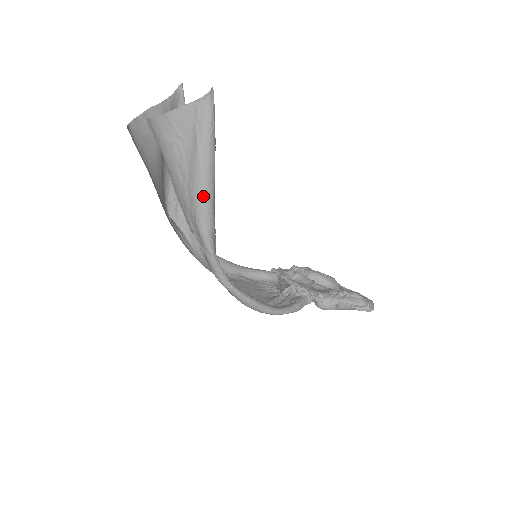
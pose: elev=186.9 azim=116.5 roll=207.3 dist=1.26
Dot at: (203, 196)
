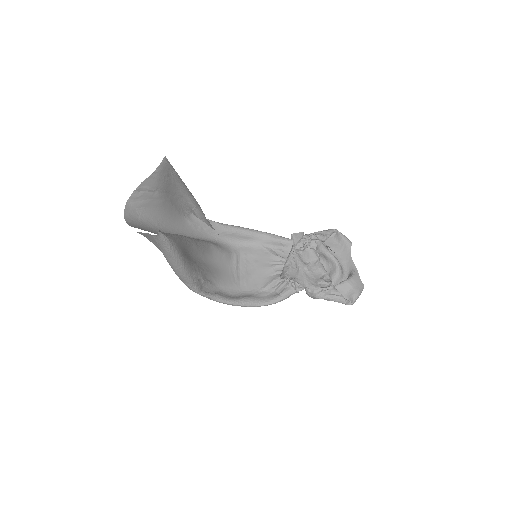
Dot at: (178, 274)
